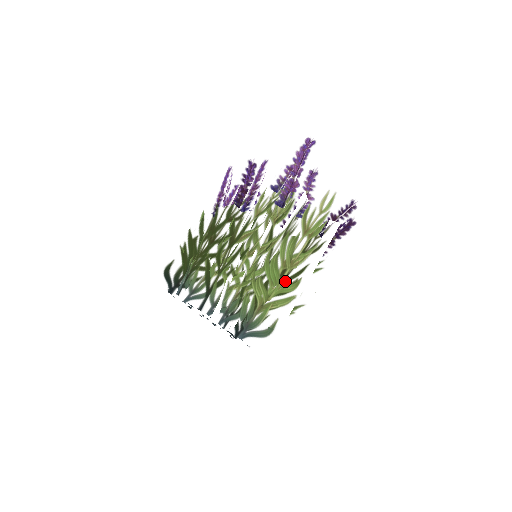
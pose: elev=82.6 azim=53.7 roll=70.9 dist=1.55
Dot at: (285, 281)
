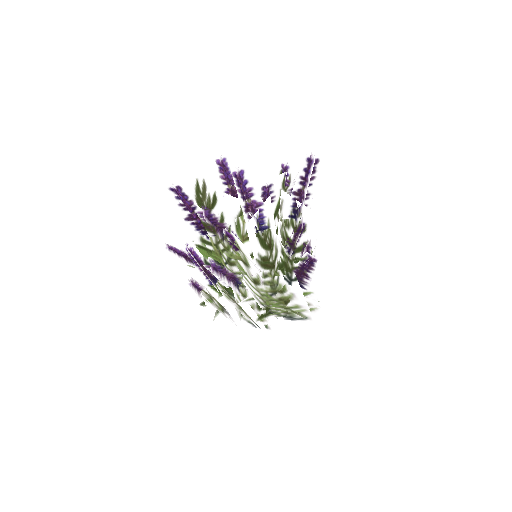
Dot at: (289, 305)
